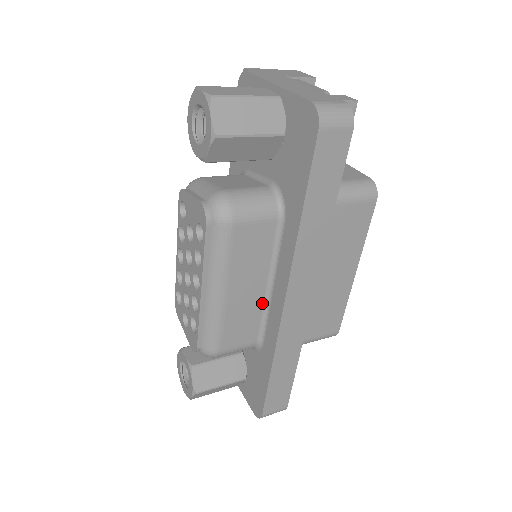
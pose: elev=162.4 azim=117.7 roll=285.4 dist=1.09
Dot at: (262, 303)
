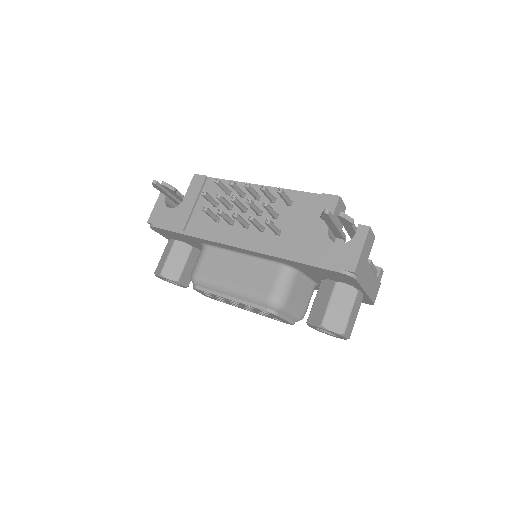
Dot at: occluded
